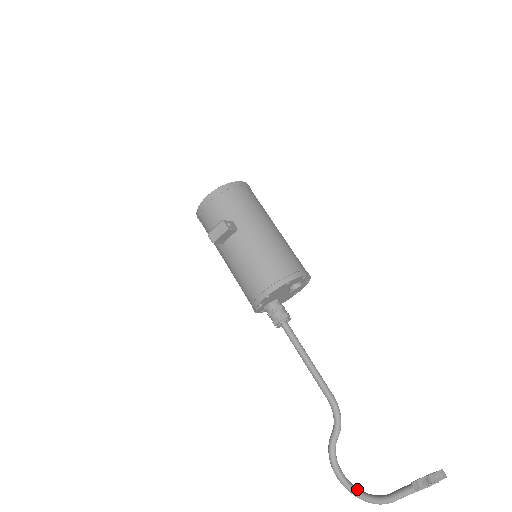
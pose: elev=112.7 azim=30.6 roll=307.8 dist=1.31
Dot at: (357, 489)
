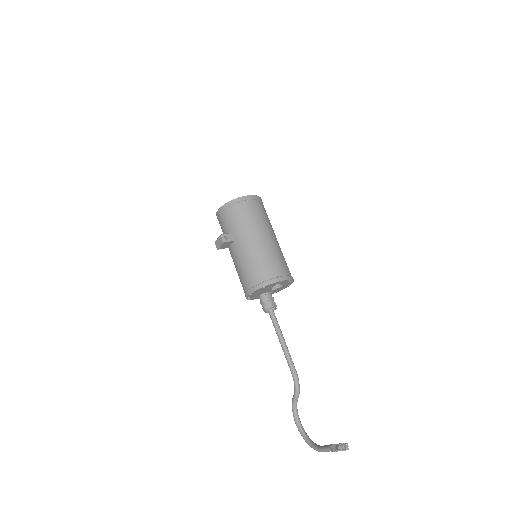
Dot at: (306, 435)
